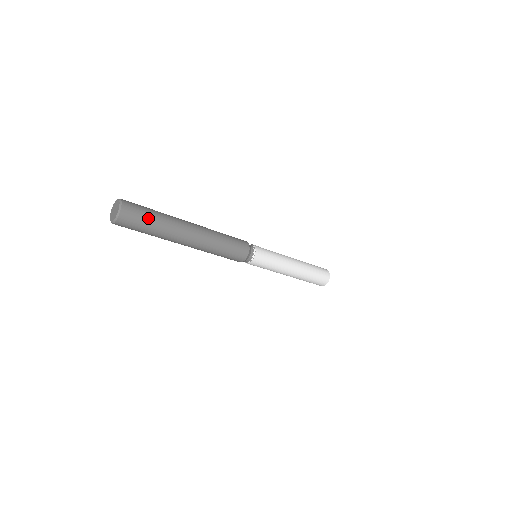
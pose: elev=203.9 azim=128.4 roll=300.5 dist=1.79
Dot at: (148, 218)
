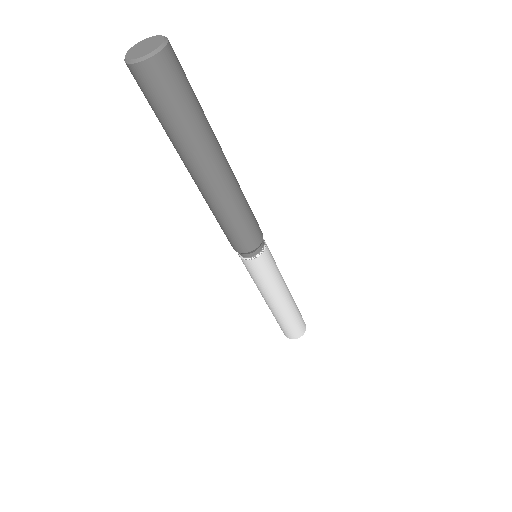
Dot at: (183, 101)
